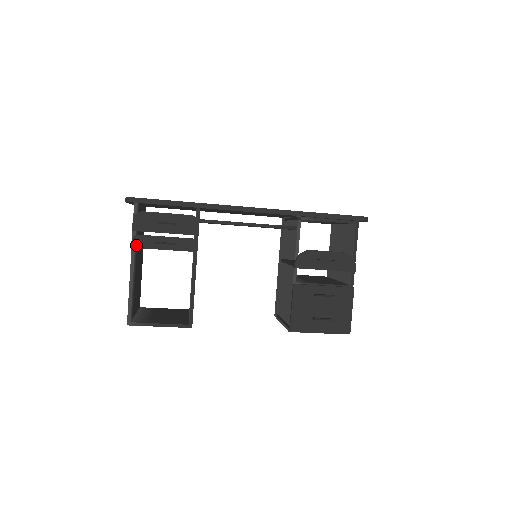
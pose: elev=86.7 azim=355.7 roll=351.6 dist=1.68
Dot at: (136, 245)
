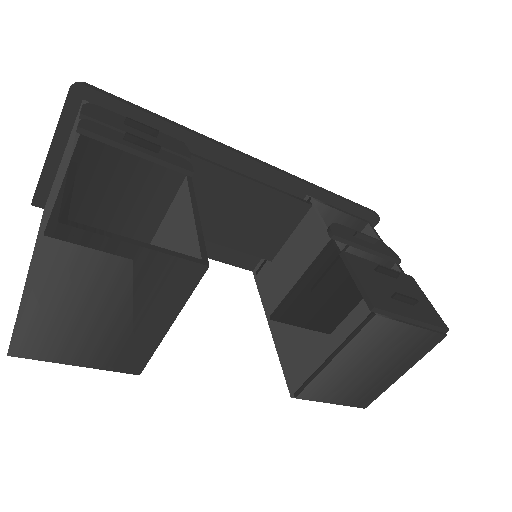
Dot at: (88, 128)
